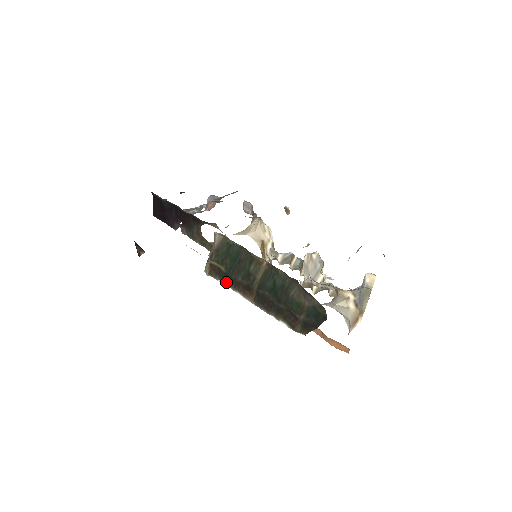
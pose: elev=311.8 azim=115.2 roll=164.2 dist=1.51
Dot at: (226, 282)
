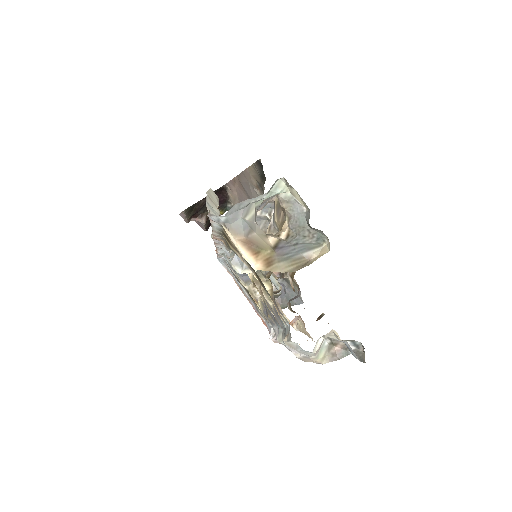
Dot at: occluded
